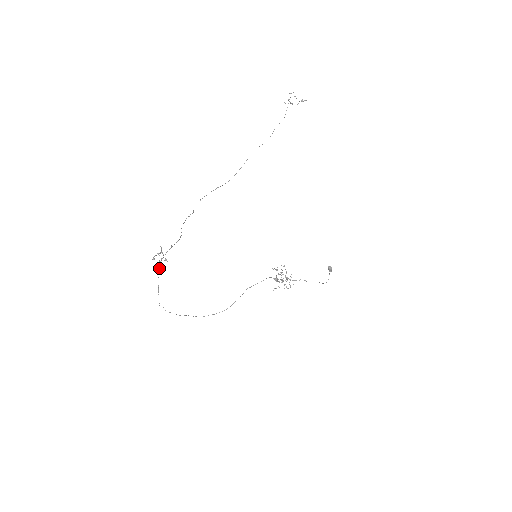
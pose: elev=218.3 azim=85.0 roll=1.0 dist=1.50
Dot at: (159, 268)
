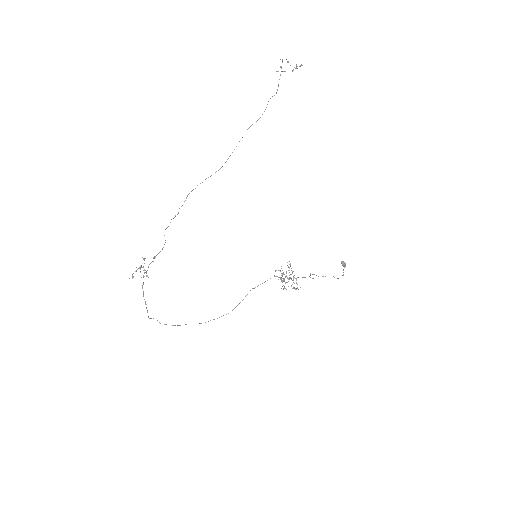
Dot at: (143, 283)
